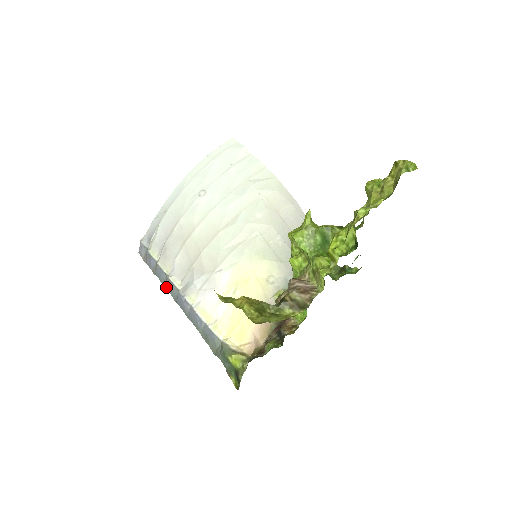
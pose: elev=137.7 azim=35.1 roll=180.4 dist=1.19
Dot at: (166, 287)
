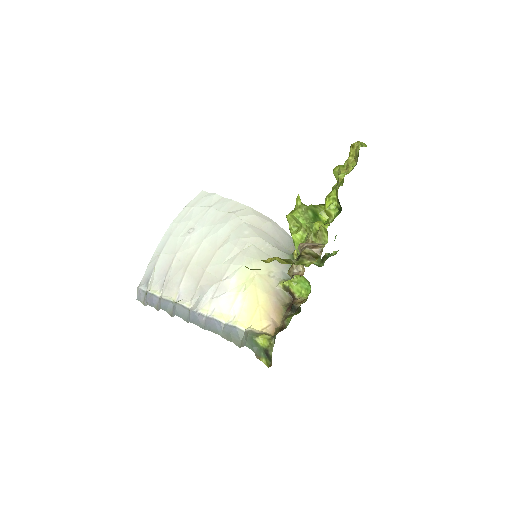
Dot at: (175, 314)
